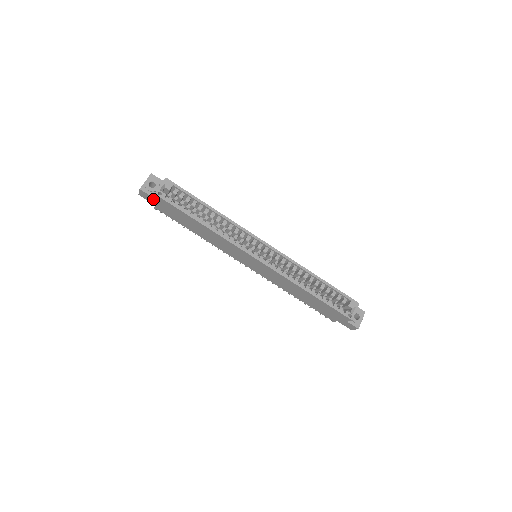
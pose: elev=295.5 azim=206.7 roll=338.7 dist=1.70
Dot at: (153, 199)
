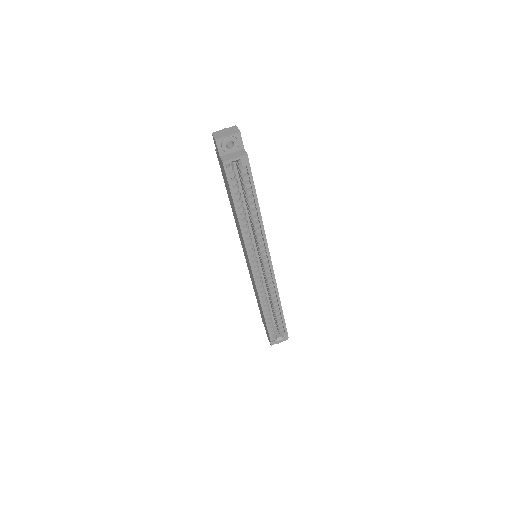
Dot at: (219, 155)
